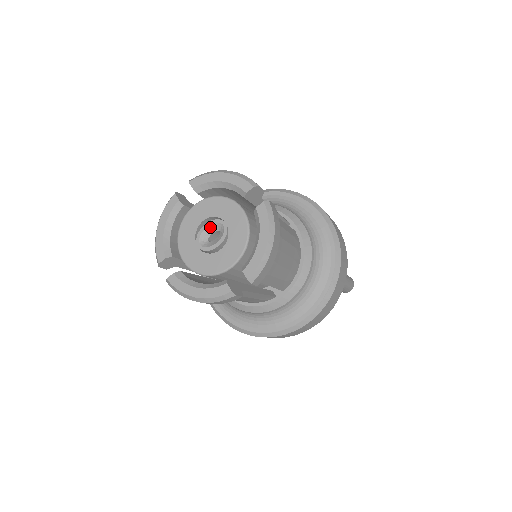
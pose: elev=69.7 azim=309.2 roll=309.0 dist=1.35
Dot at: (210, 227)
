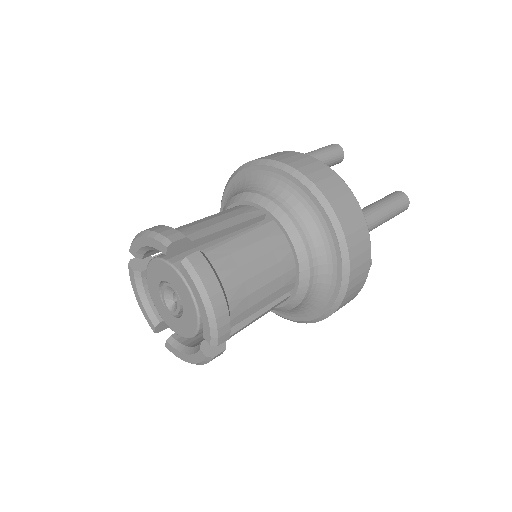
Dot at: (166, 291)
